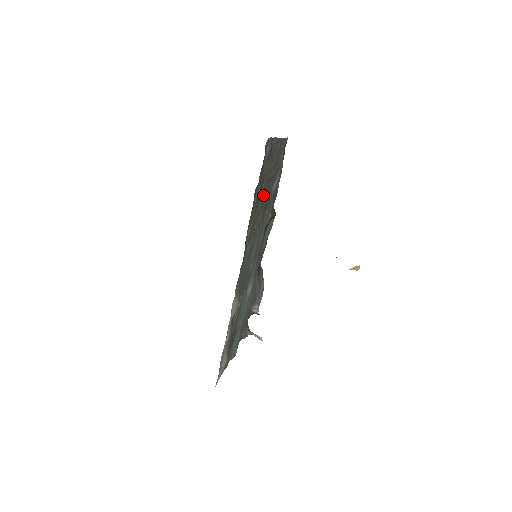
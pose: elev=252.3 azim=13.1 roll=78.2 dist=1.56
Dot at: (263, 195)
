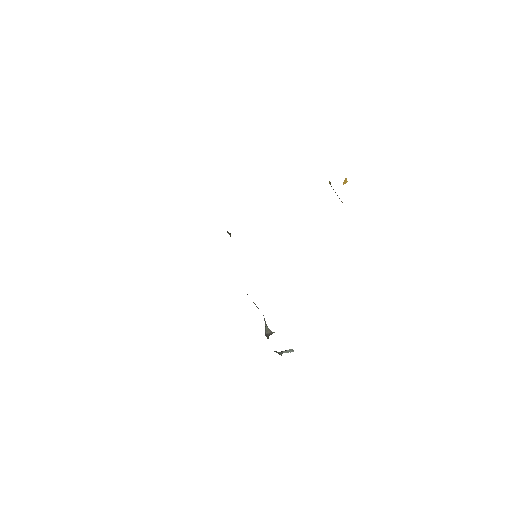
Dot at: occluded
